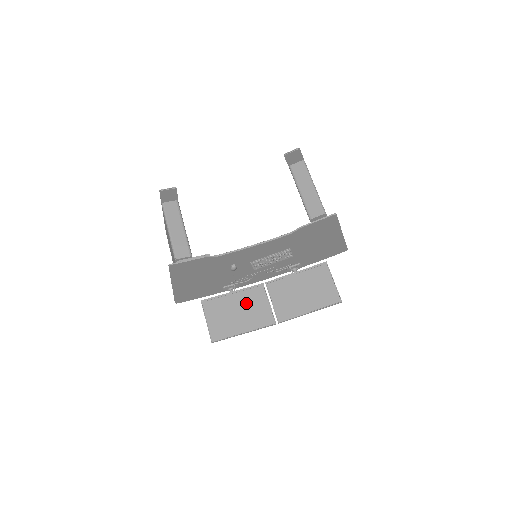
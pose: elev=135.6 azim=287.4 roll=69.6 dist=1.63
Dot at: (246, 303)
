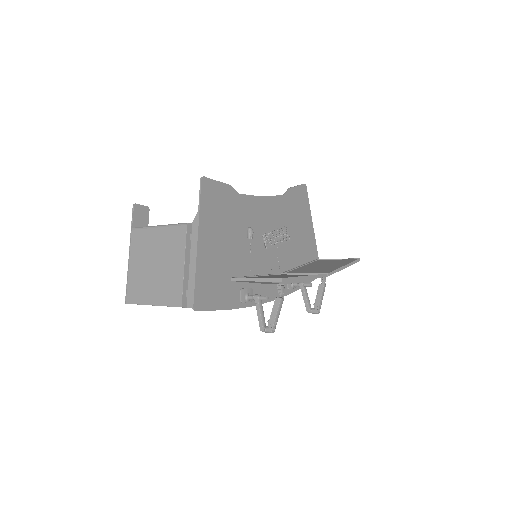
Dot at: occluded
